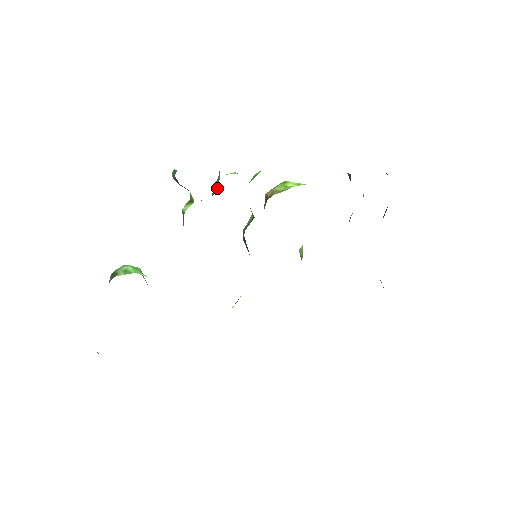
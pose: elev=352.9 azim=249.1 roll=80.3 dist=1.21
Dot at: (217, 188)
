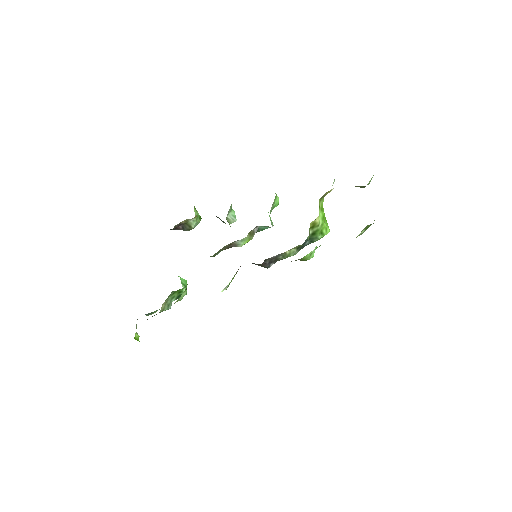
Dot at: occluded
